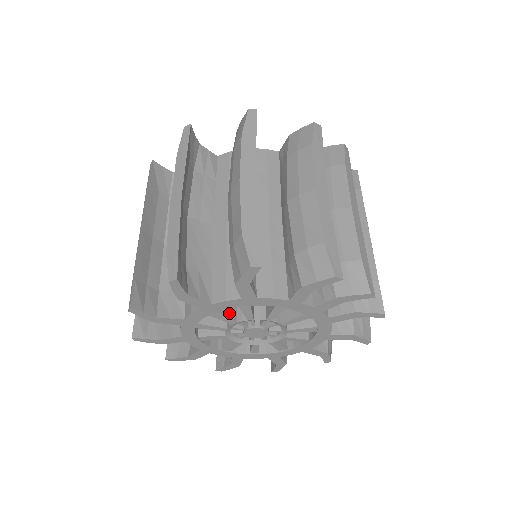
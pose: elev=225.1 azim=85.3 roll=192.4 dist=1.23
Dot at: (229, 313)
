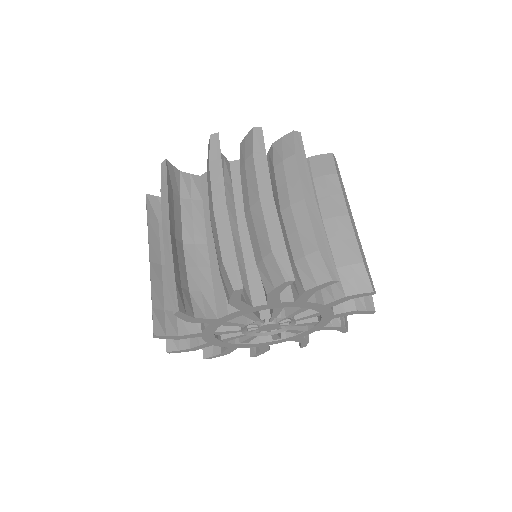
Dot at: (231, 326)
